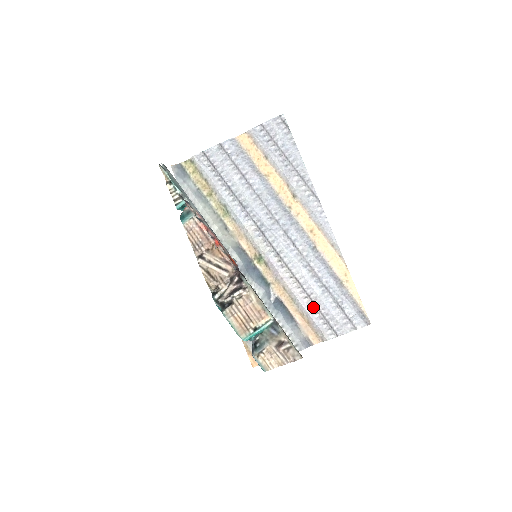
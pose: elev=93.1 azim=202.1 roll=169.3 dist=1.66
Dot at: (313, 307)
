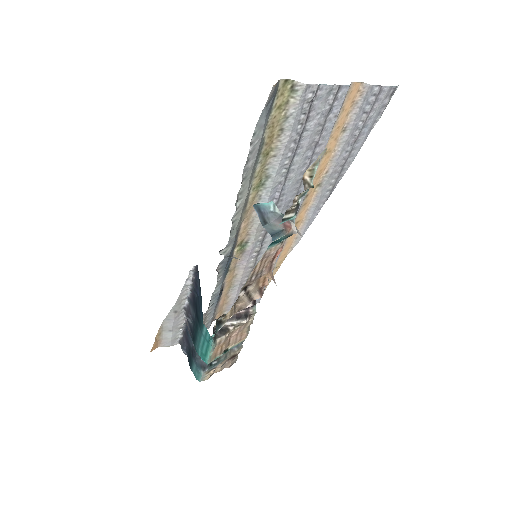
Dot at: occluded
